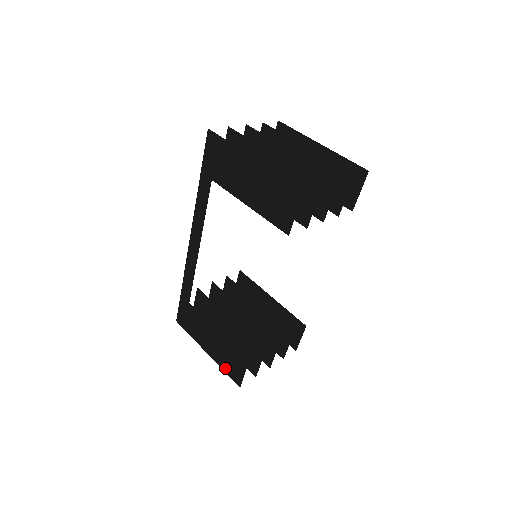
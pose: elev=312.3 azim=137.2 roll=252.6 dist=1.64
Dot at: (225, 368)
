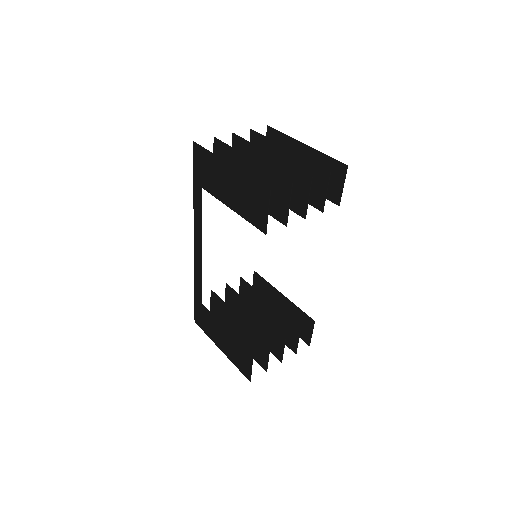
Dot at: (236, 364)
